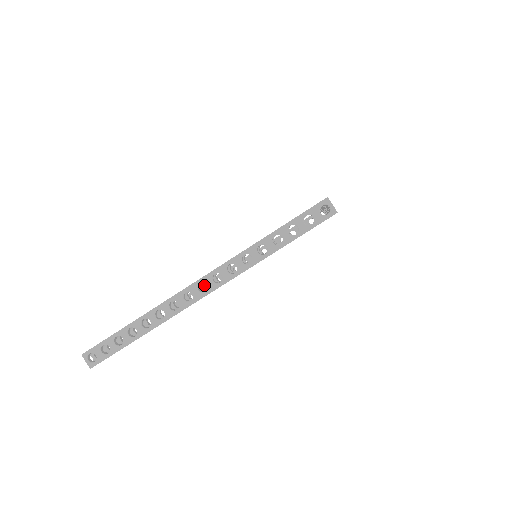
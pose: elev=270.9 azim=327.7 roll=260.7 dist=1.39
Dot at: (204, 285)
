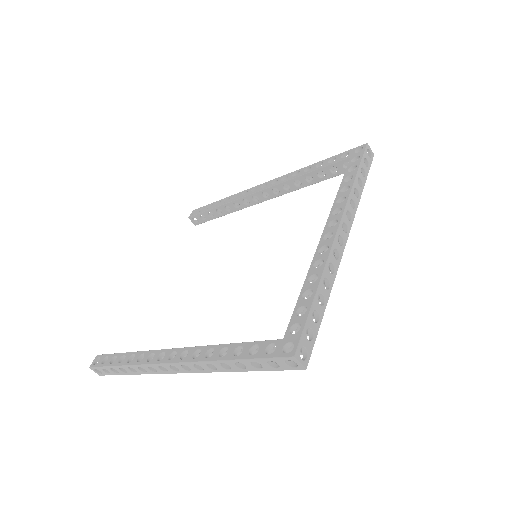
Dot at: (222, 206)
